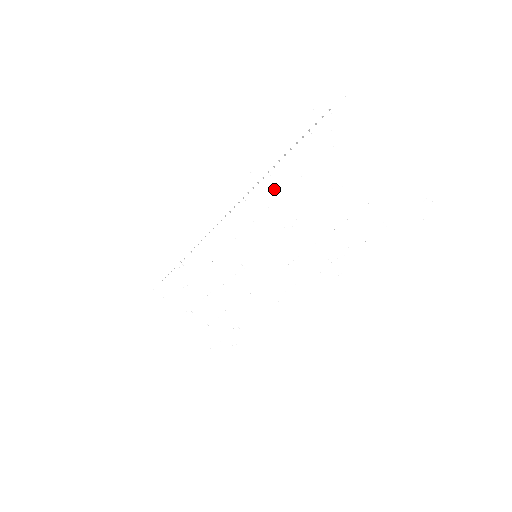
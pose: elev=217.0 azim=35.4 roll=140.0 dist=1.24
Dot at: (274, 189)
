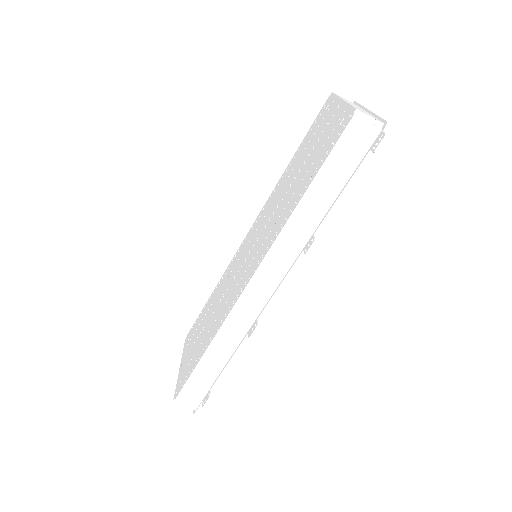
Dot at: (284, 179)
